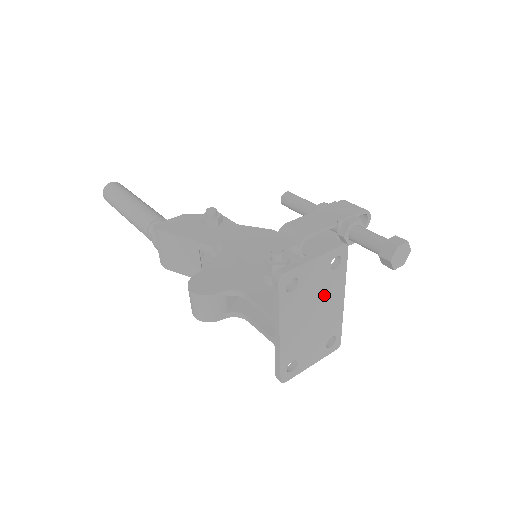
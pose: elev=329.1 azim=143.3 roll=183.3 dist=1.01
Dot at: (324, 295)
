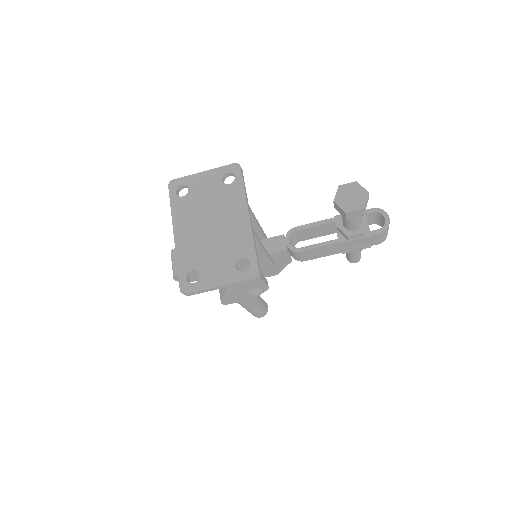
Dot at: (221, 207)
